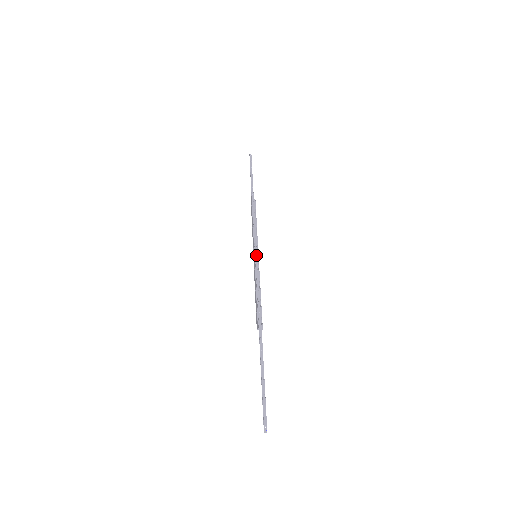
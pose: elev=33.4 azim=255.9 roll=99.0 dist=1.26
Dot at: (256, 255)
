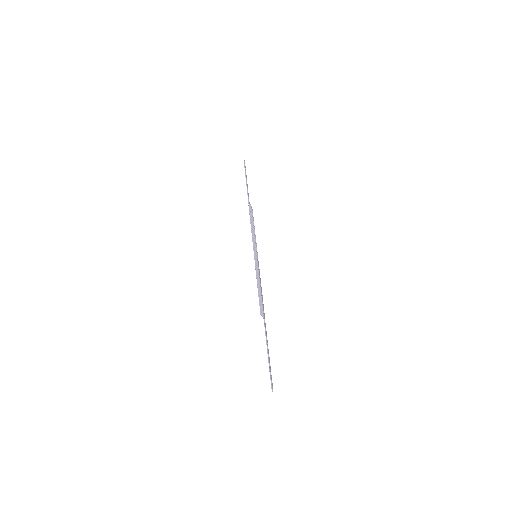
Dot at: (256, 255)
